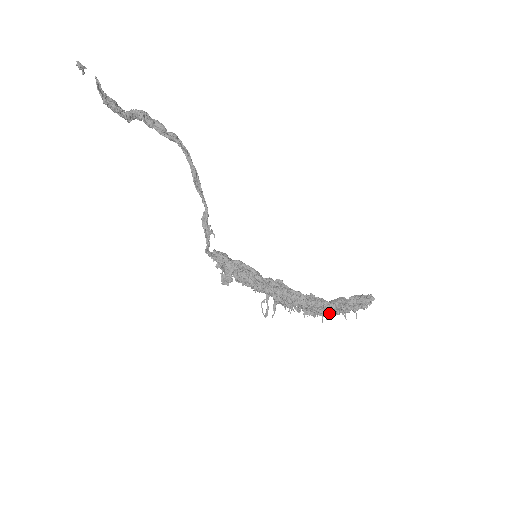
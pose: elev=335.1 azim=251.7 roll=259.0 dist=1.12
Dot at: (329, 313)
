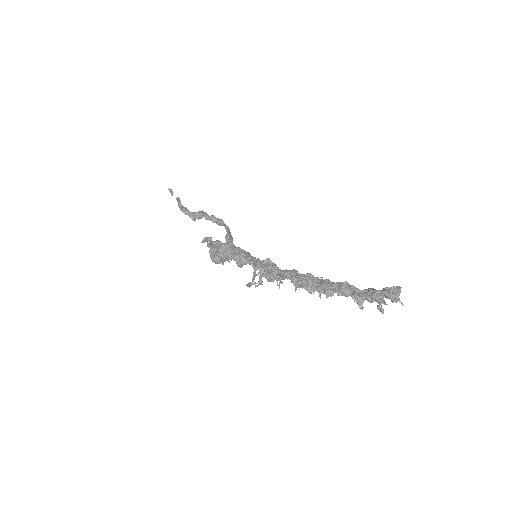
Dot at: (324, 282)
